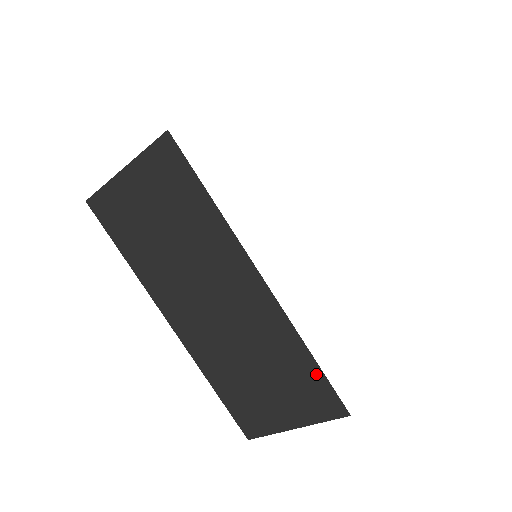
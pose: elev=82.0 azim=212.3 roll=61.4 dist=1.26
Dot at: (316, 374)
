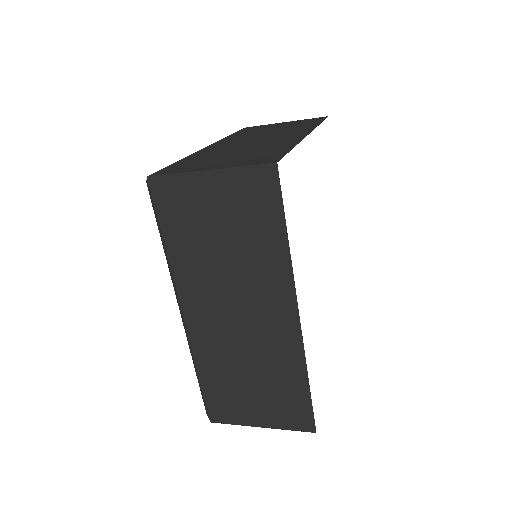
Dot at: (304, 397)
